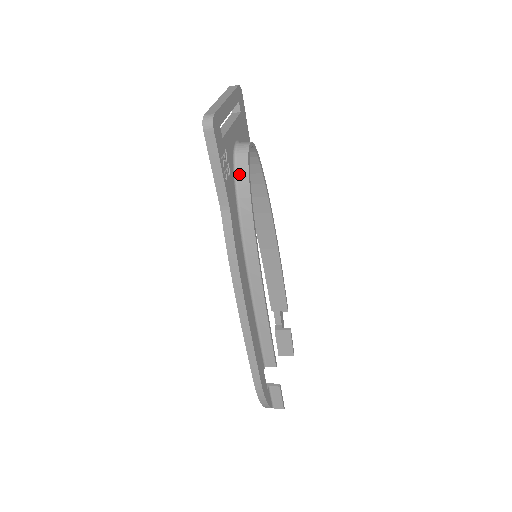
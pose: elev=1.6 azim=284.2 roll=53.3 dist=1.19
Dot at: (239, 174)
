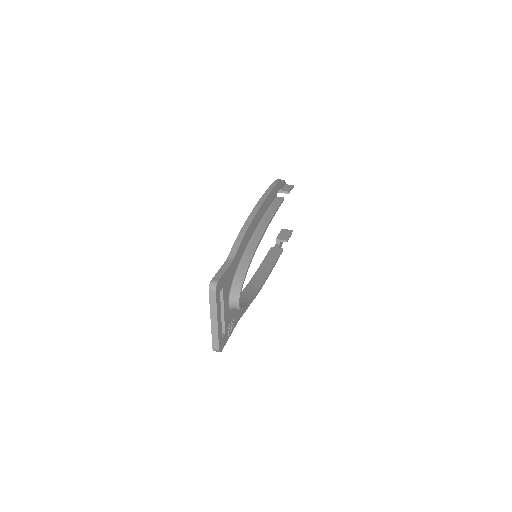
Dot at: occluded
